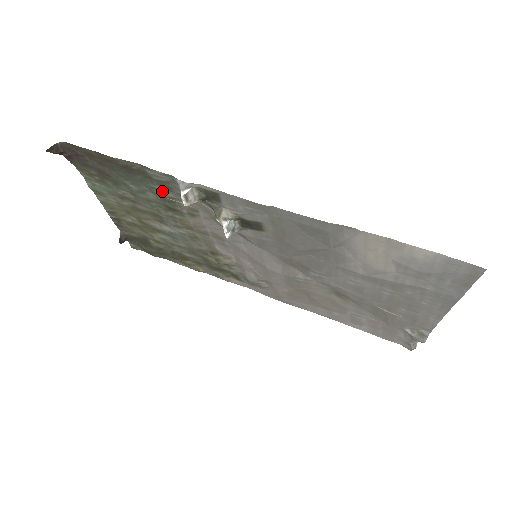
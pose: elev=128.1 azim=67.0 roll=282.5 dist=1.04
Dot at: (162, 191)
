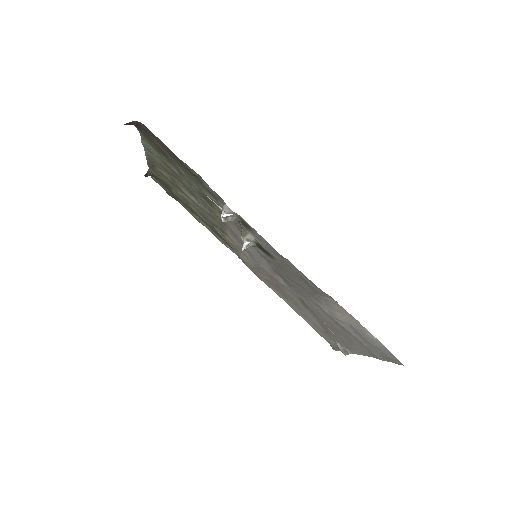
Dot at: (207, 192)
